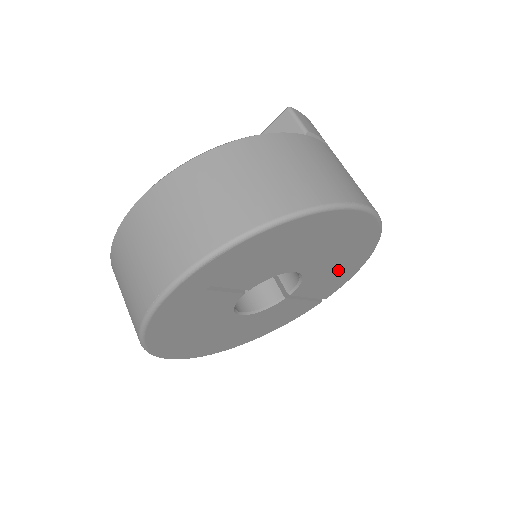
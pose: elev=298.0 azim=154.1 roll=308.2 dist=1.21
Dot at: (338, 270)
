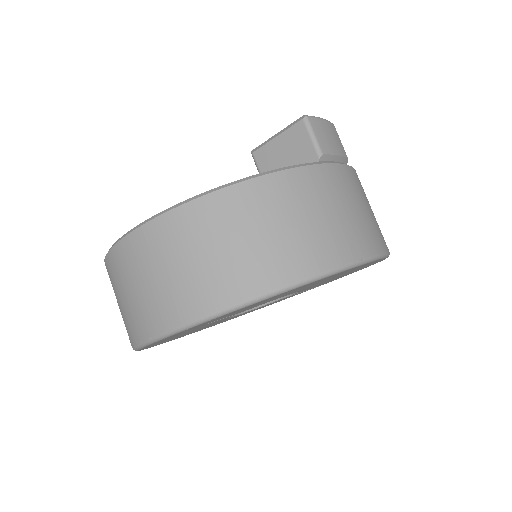
Dot at: occluded
